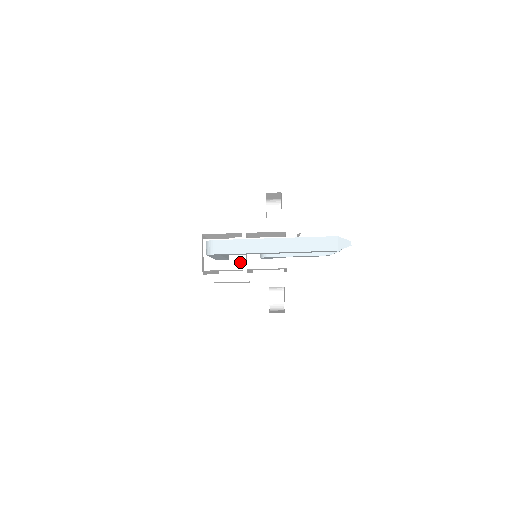
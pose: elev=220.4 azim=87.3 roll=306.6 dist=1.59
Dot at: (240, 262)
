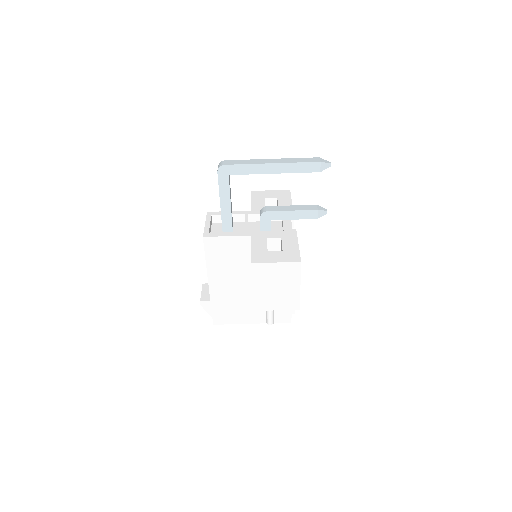
Dot at: occluded
